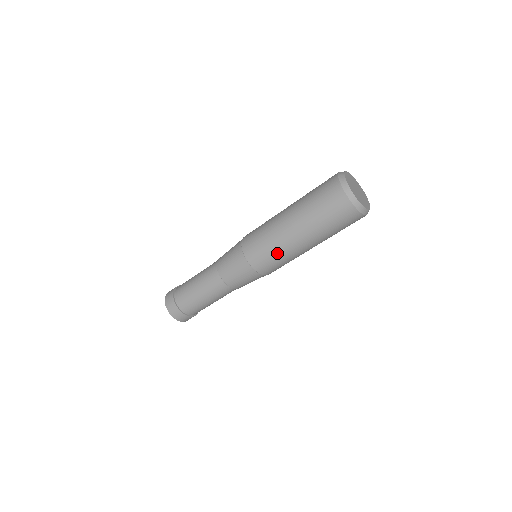
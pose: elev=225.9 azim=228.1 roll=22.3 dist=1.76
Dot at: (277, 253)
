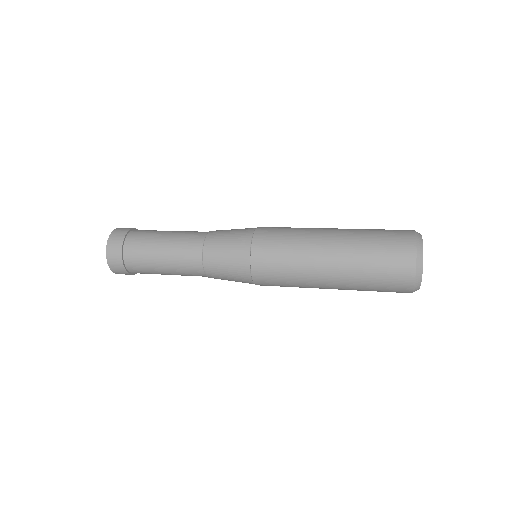
Dot at: occluded
